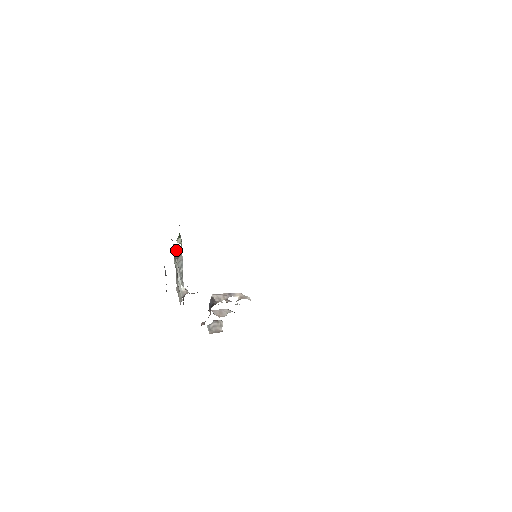
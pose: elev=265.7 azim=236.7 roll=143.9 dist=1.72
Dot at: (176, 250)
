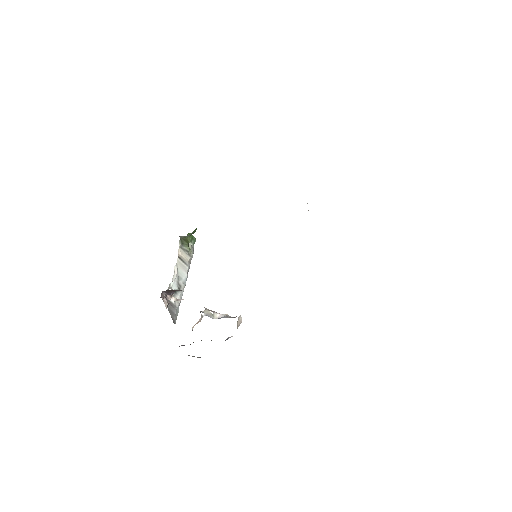
Dot at: (179, 242)
